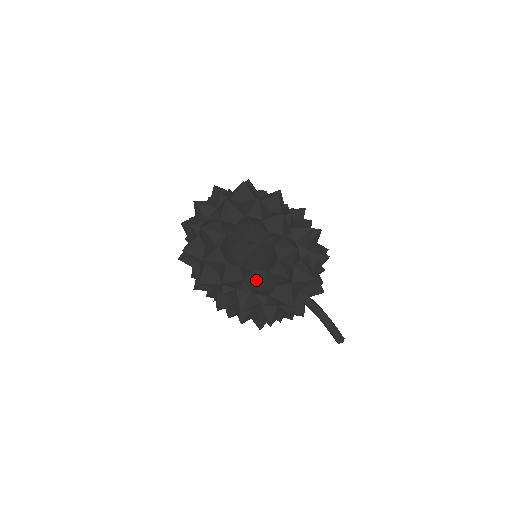
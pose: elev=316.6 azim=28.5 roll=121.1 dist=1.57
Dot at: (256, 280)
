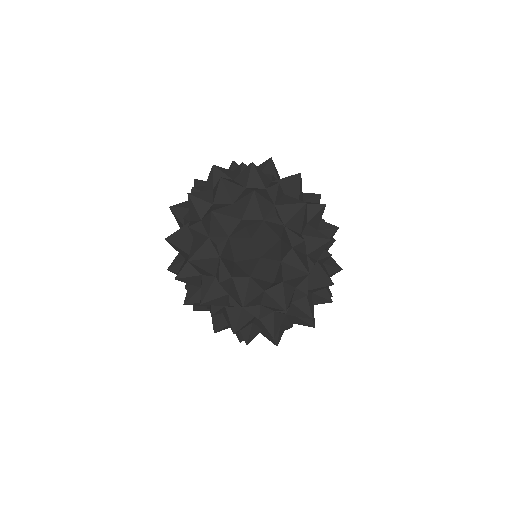
Dot at: (217, 322)
